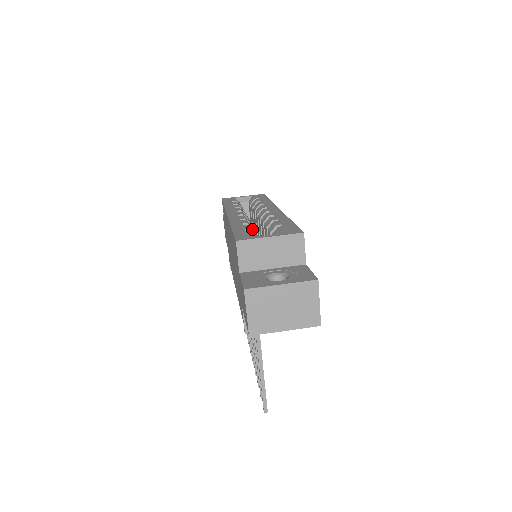
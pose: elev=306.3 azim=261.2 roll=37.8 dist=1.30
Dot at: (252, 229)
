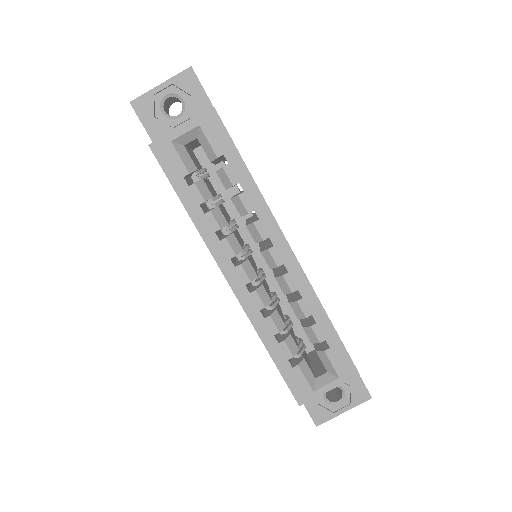
Dot at: (293, 351)
